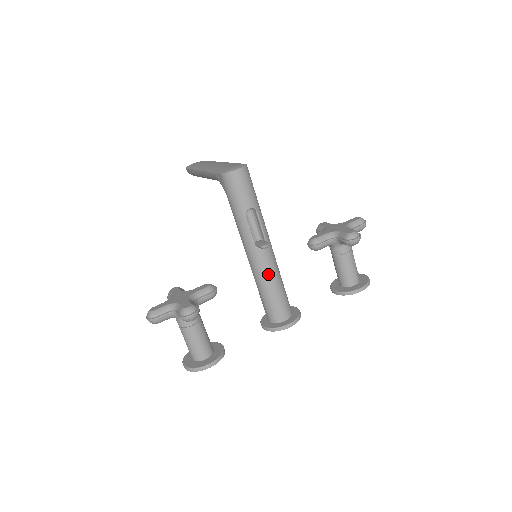
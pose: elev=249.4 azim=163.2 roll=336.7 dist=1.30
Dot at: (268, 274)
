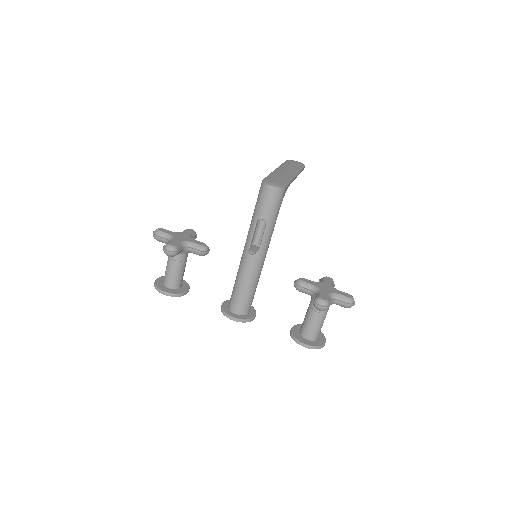
Dot at: (245, 273)
